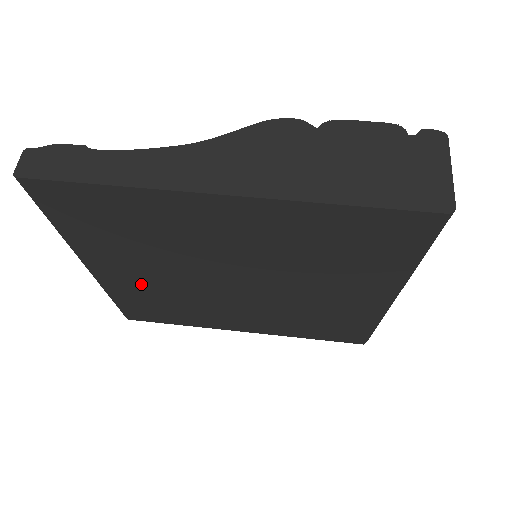
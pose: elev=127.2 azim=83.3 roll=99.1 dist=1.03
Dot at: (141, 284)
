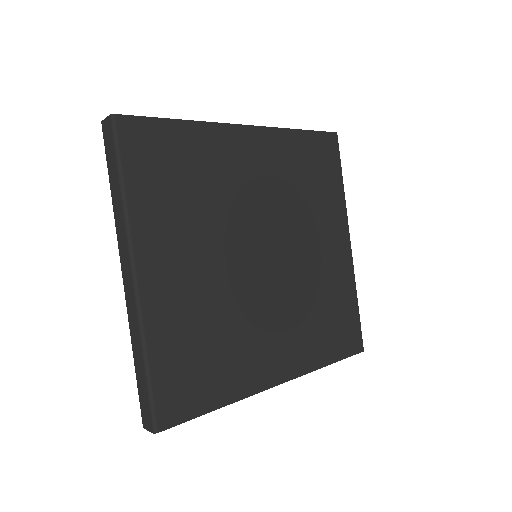
Dot at: (186, 294)
